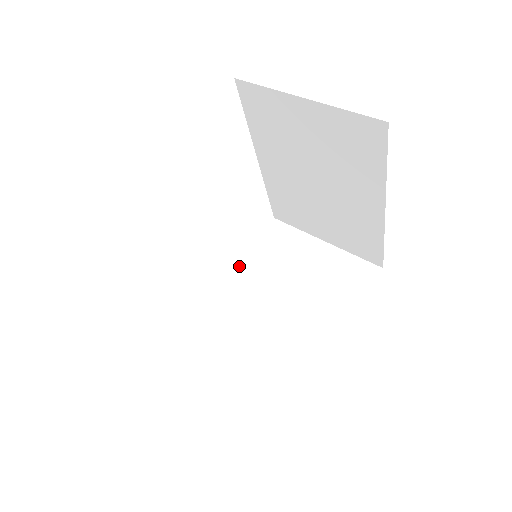
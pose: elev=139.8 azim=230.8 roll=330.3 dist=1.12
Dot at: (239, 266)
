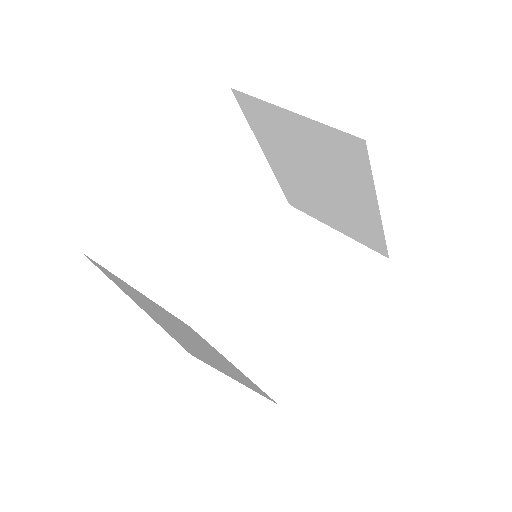
Dot at: (254, 253)
